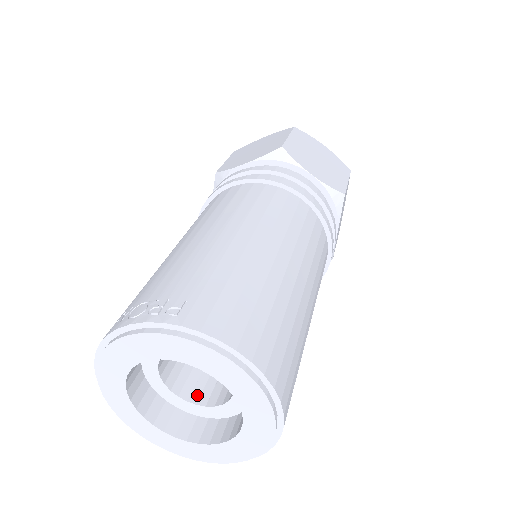
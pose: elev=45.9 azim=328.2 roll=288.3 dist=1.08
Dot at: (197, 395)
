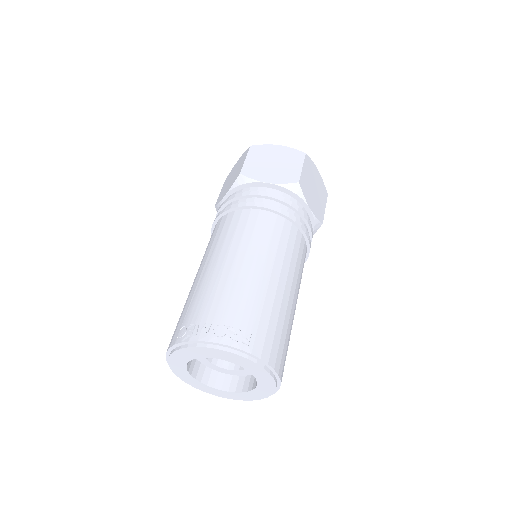
Dot at: (216, 359)
